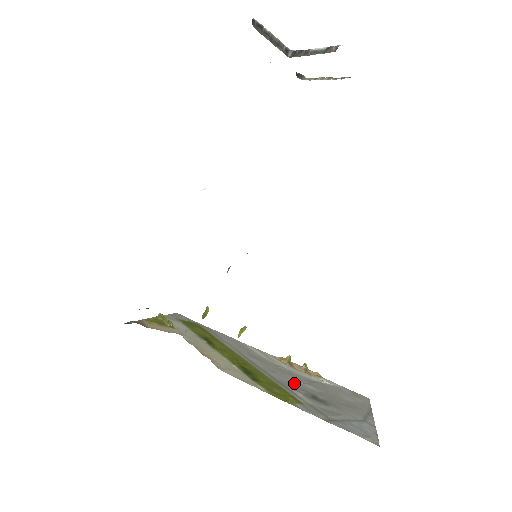
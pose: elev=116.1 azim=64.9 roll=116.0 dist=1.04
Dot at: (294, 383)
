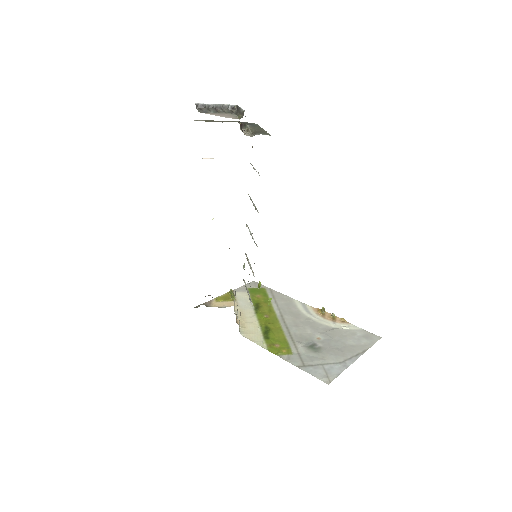
Dot at: (306, 334)
